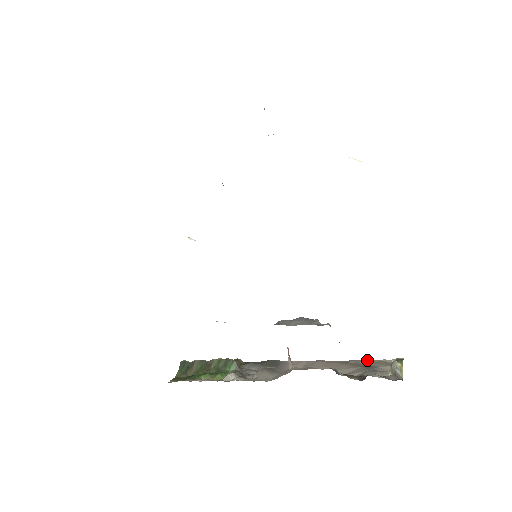
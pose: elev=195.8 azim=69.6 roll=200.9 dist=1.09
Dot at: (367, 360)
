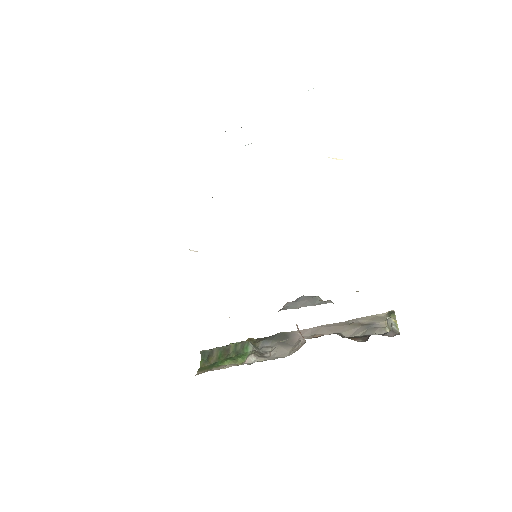
Dot at: (364, 317)
